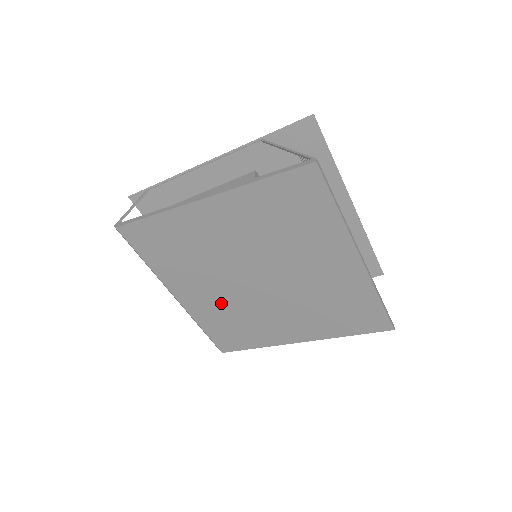
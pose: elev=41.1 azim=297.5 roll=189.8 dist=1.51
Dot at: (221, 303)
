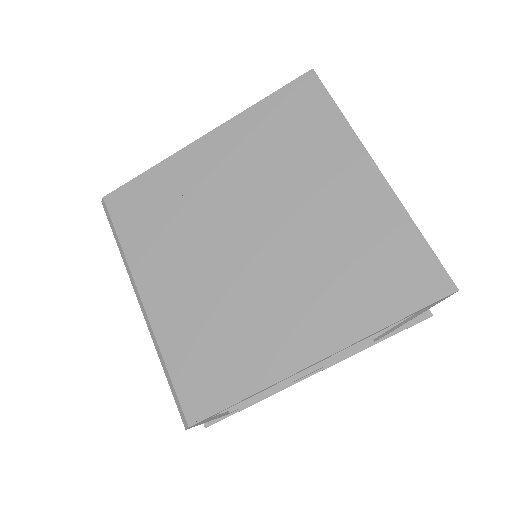
Dot at: (202, 296)
